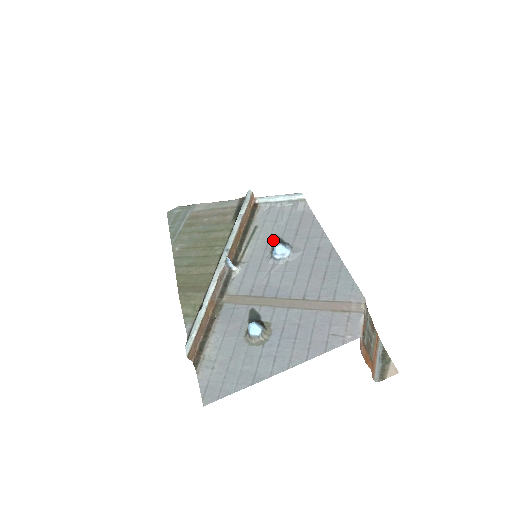
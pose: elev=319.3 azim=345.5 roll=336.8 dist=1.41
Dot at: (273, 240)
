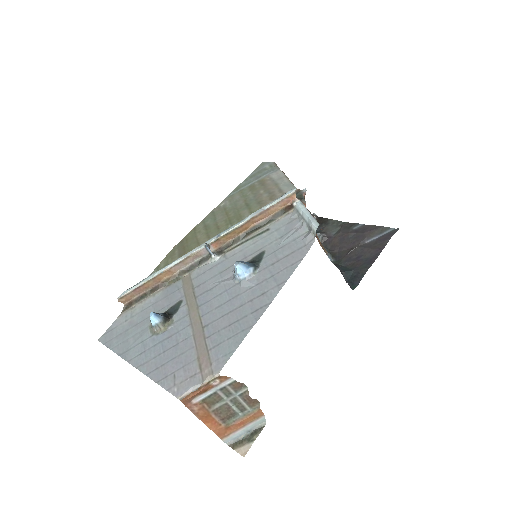
Dot at: (258, 254)
